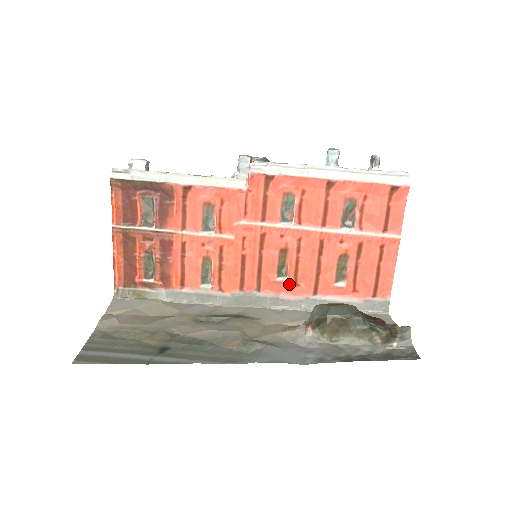
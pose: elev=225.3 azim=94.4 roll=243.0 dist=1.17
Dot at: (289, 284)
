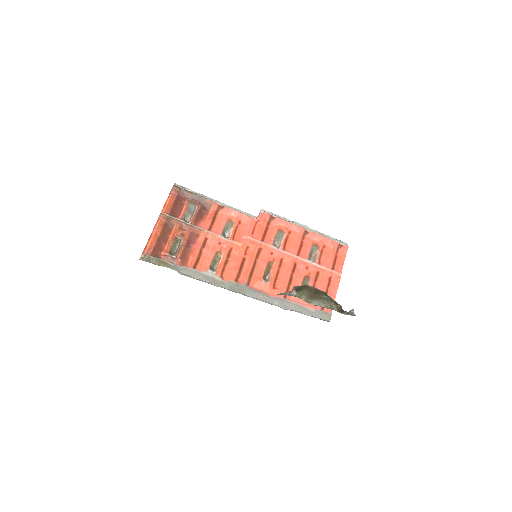
Dot at: (270, 285)
